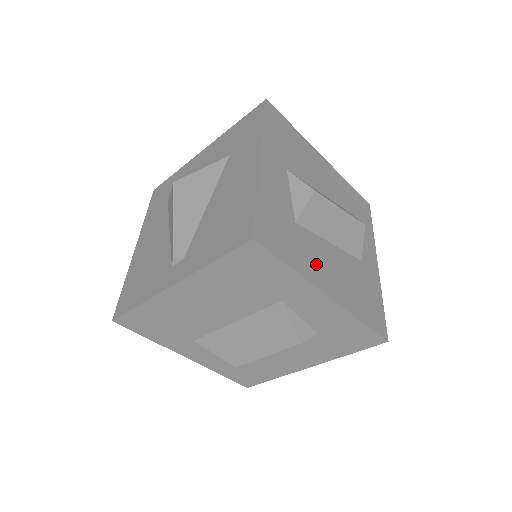
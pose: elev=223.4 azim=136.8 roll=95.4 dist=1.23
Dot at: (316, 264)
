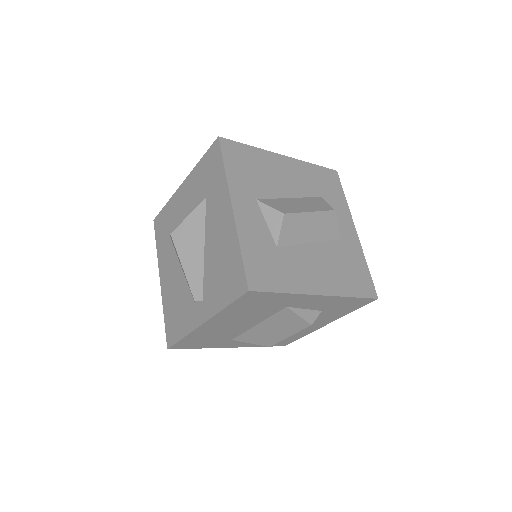
Dot at: (303, 273)
